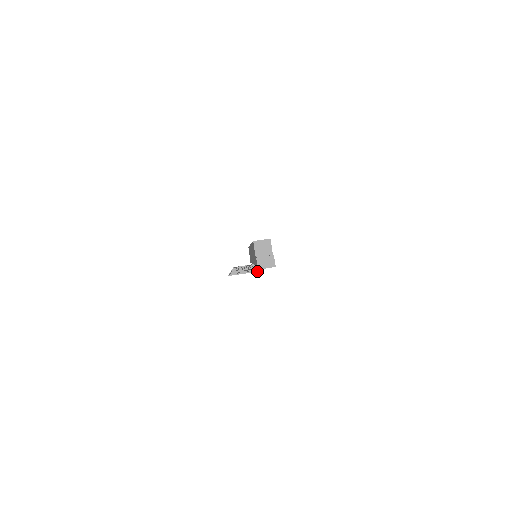
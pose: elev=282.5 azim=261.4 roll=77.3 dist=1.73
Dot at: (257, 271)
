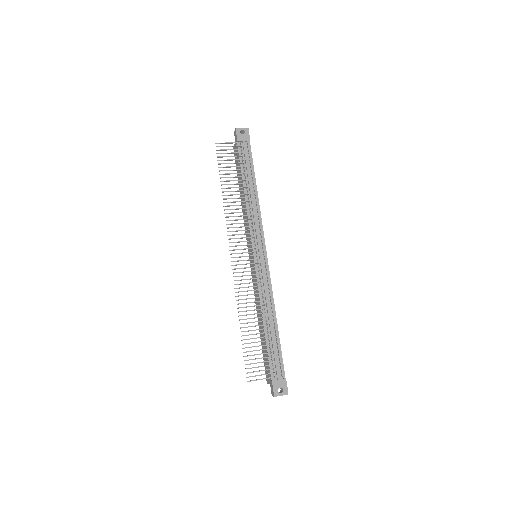
Dot at: (238, 142)
